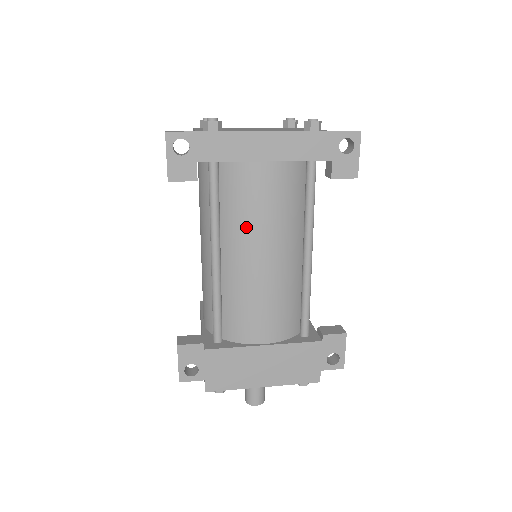
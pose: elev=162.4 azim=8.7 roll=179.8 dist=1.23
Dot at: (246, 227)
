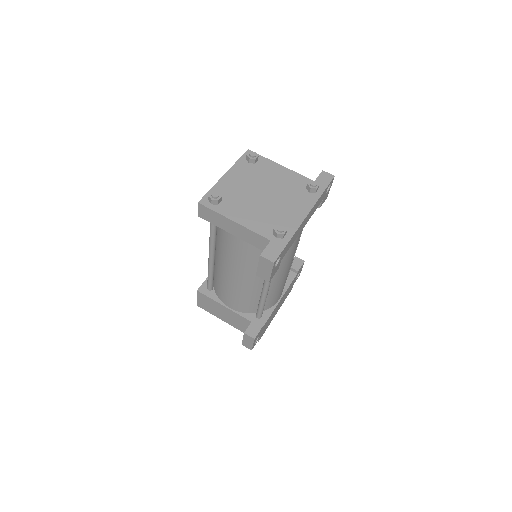
Dot at: (286, 263)
